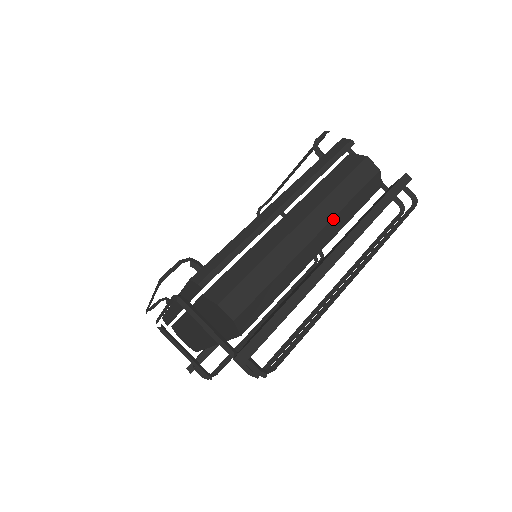
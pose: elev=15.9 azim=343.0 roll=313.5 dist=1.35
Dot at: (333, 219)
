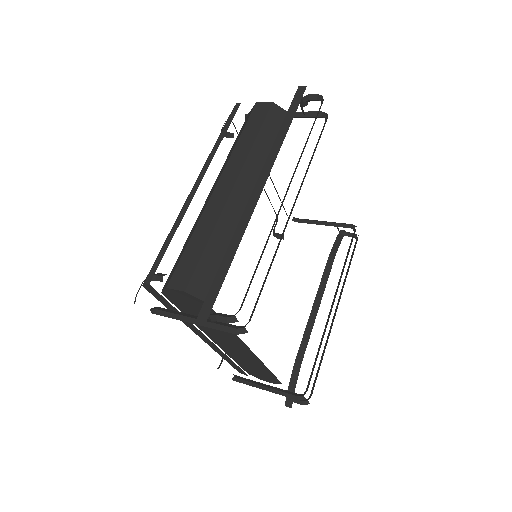
Dot at: (246, 163)
